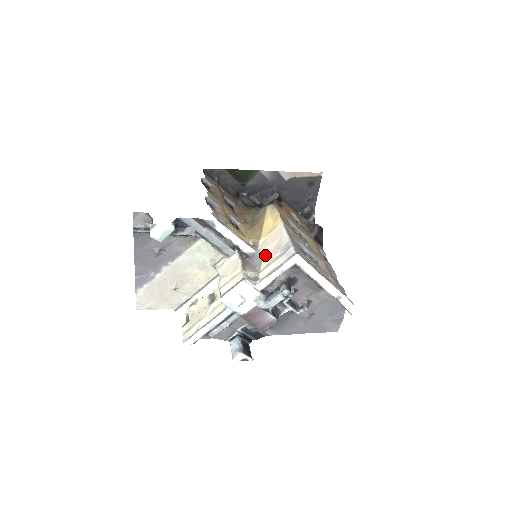
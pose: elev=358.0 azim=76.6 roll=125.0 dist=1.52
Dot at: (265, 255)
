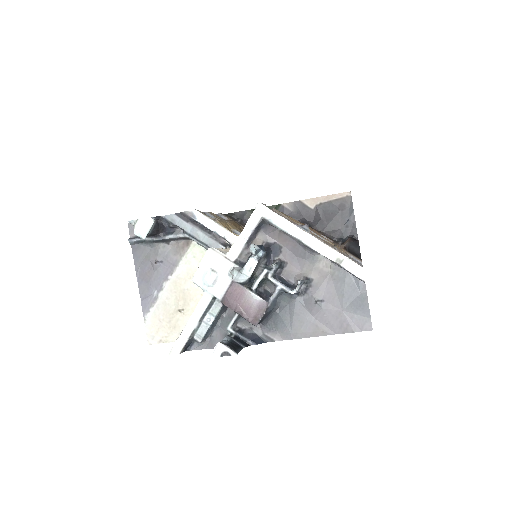
Dot at: occluded
